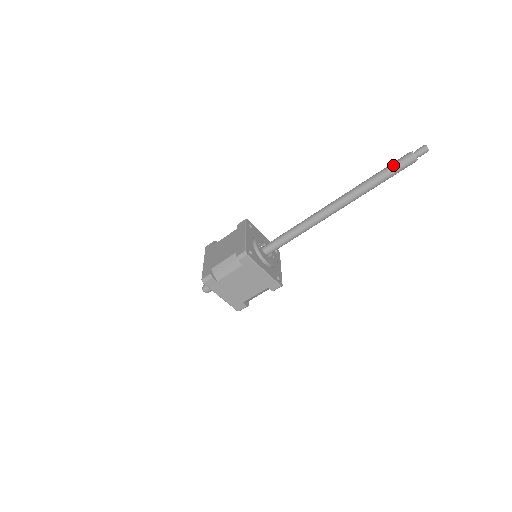
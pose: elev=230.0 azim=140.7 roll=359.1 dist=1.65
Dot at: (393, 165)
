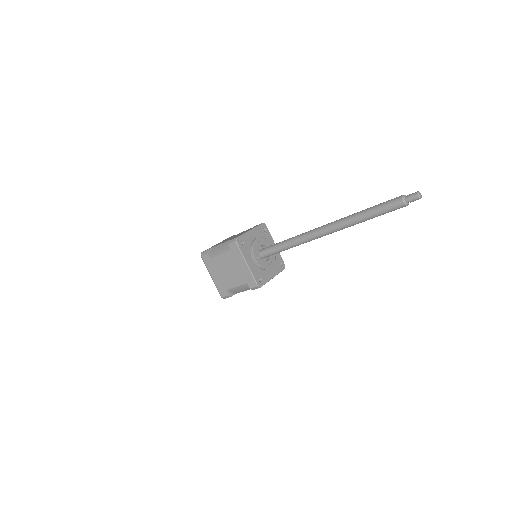
Dot at: (383, 203)
